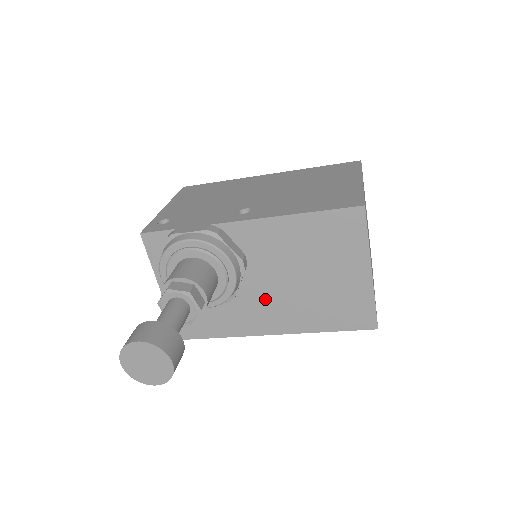
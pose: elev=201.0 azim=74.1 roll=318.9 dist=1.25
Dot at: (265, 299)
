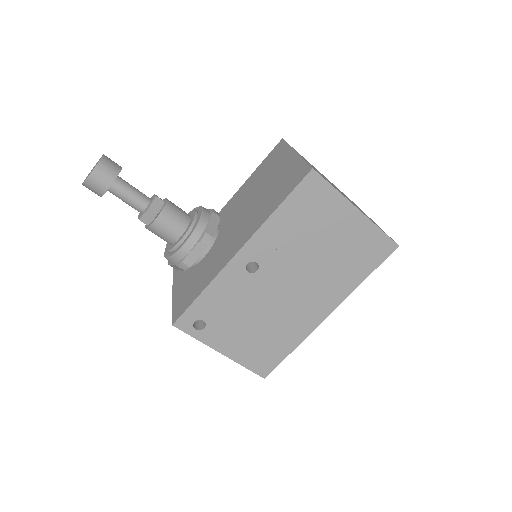
Dot at: (234, 232)
